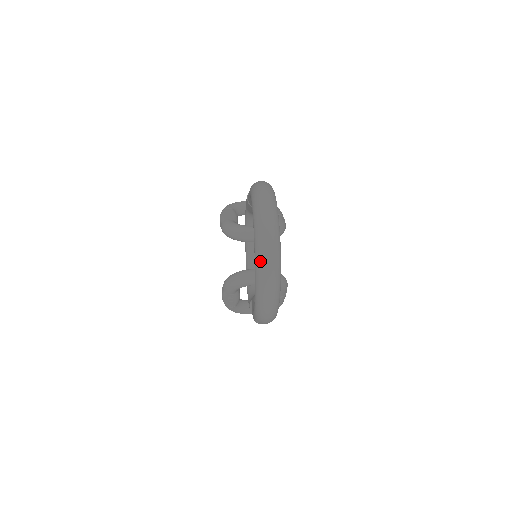
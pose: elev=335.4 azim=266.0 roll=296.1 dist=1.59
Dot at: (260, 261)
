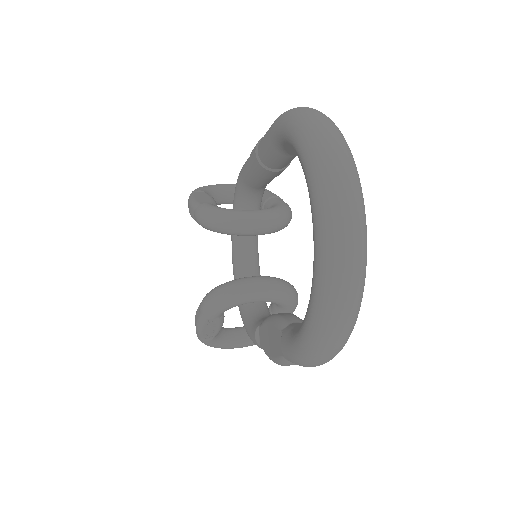
Dot at: (332, 241)
